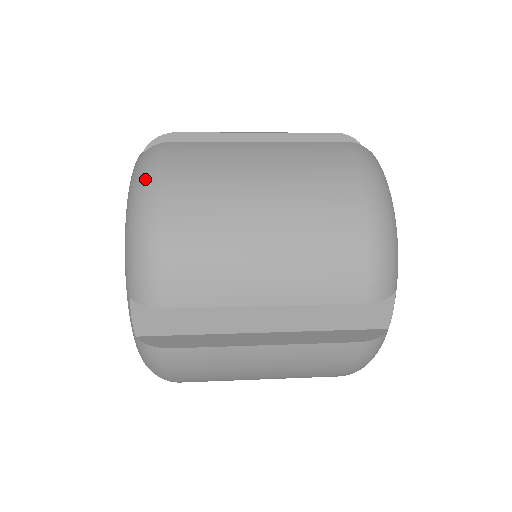
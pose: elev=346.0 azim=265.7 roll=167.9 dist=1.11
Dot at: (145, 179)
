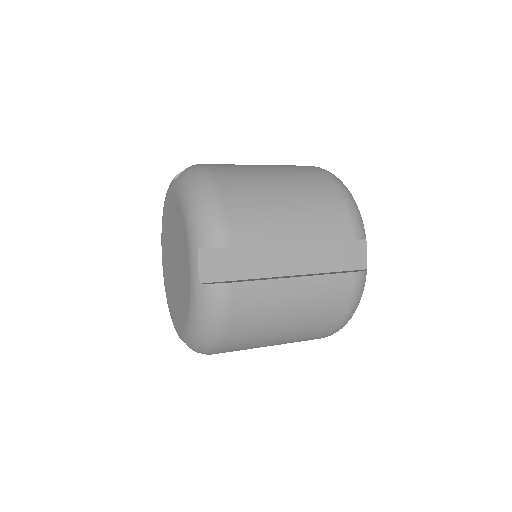
Dot at: (196, 175)
